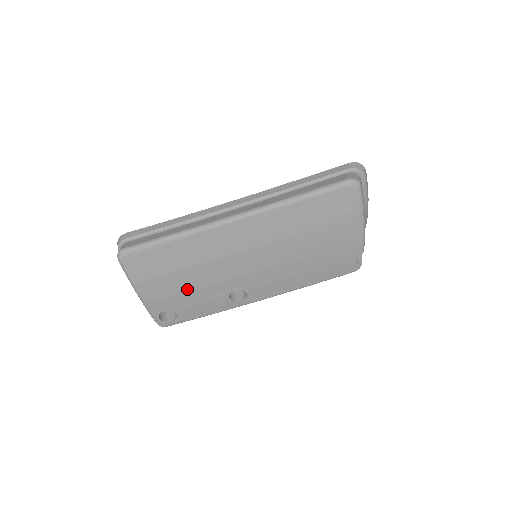
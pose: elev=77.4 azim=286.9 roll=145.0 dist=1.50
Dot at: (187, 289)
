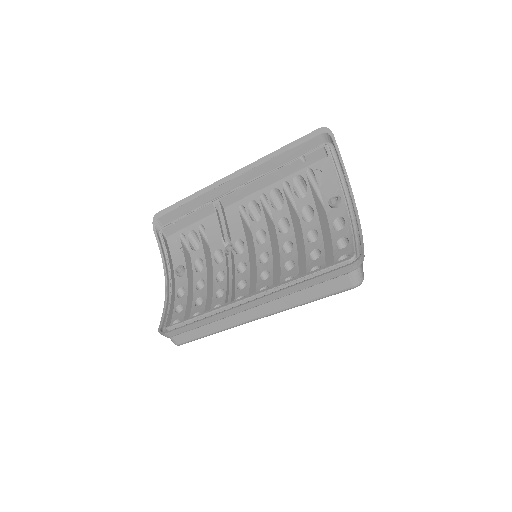
Dot at: occluded
